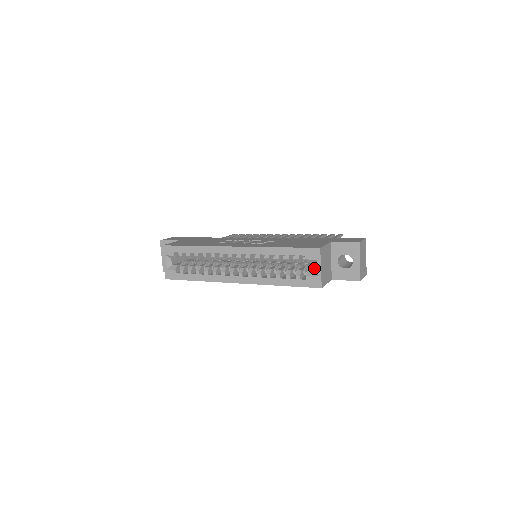
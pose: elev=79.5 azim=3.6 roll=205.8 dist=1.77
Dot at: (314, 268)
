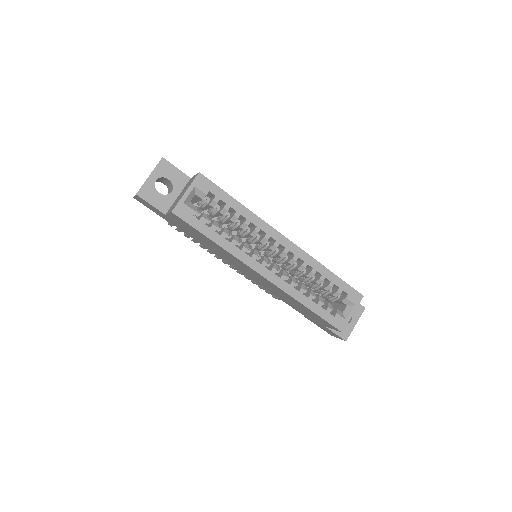
Dot at: occluded
